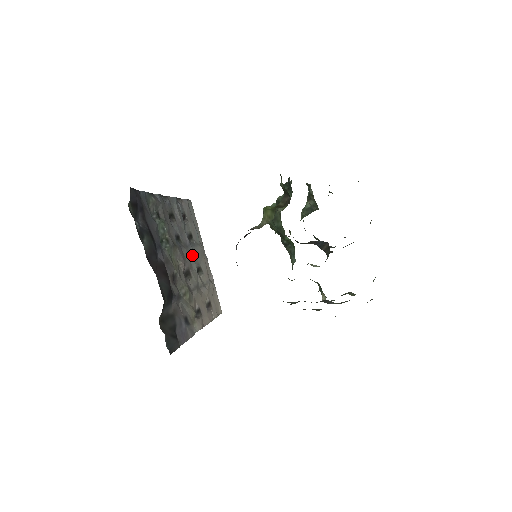
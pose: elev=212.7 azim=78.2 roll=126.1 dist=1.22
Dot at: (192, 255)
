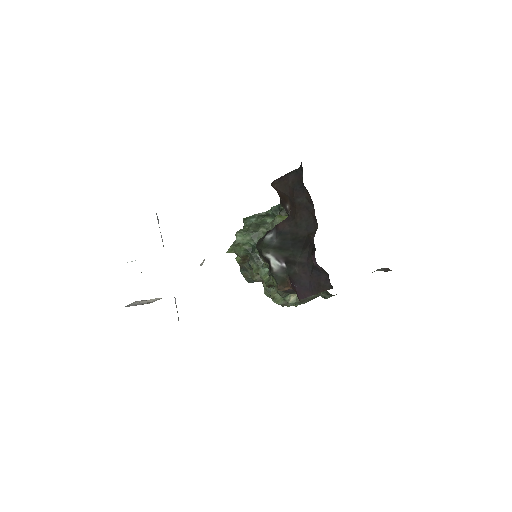
Dot at: occluded
